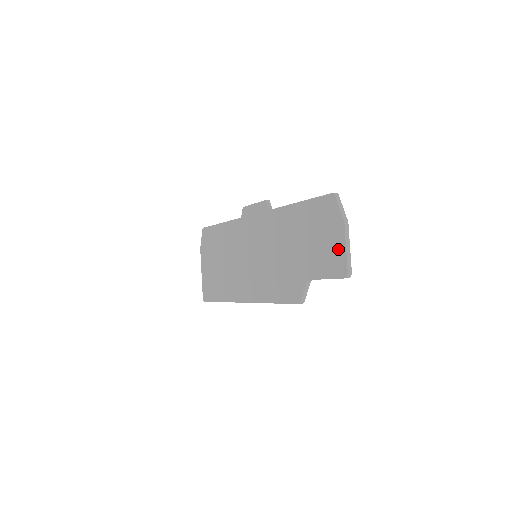
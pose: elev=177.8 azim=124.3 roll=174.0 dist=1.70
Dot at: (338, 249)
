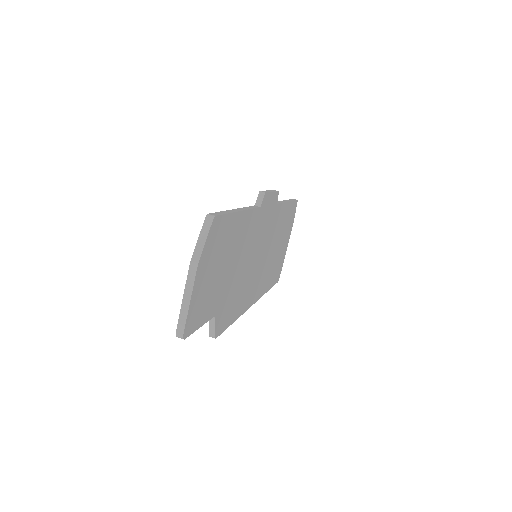
Dot at: occluded
